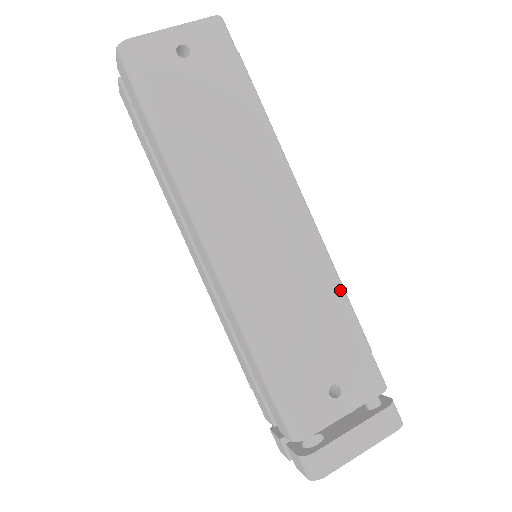
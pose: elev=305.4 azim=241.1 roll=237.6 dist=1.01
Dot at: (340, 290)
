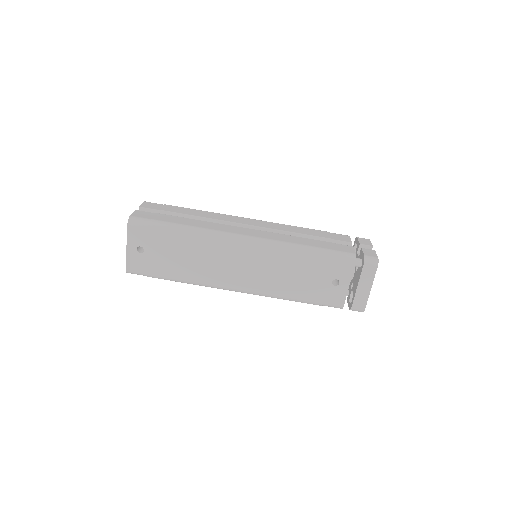
Dot at: (294, 251)
